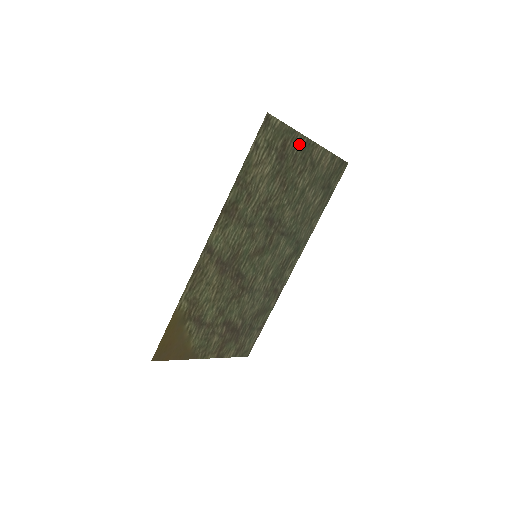
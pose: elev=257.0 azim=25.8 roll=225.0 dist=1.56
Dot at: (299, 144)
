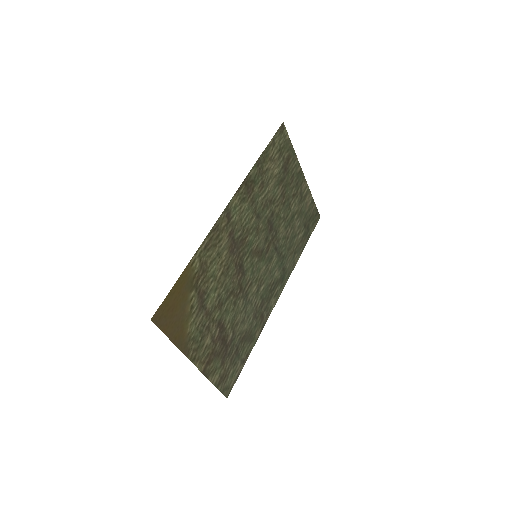
Dot at: (296, 168)
